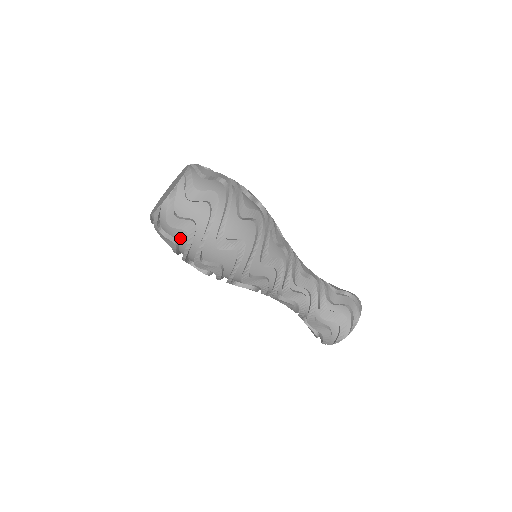
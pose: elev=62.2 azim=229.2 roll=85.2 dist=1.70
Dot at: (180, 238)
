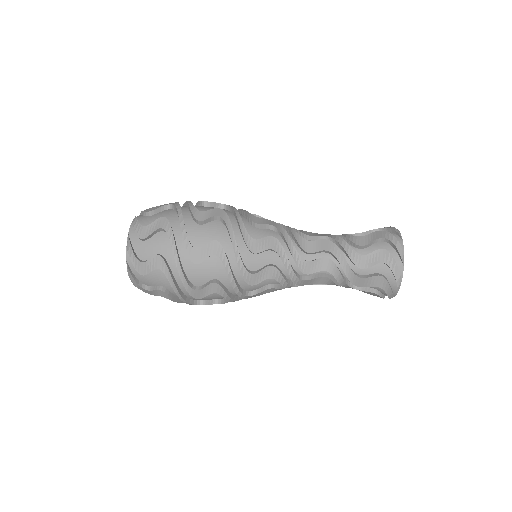
Dot at: (162, 246)
